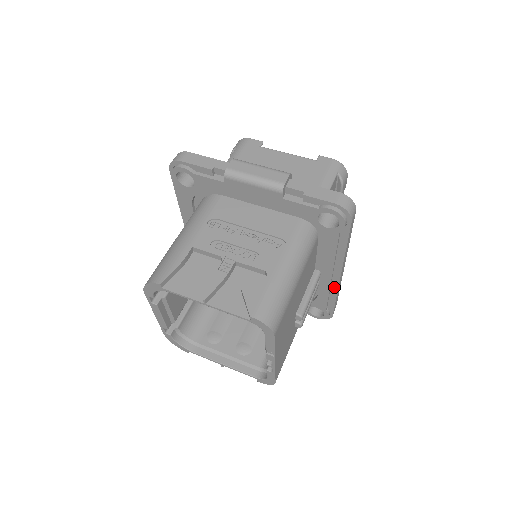
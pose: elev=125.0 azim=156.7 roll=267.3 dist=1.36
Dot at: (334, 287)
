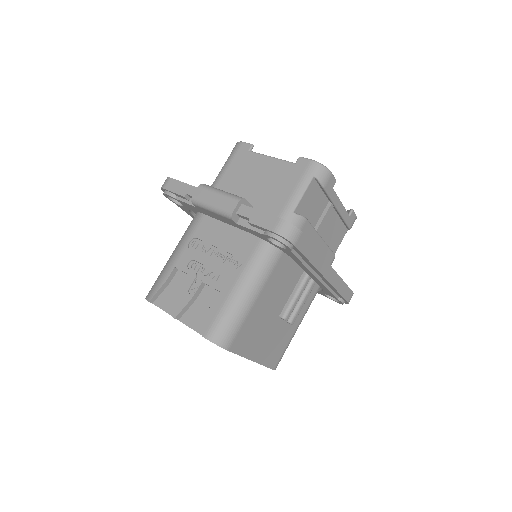
Dot at: (329, 284)
